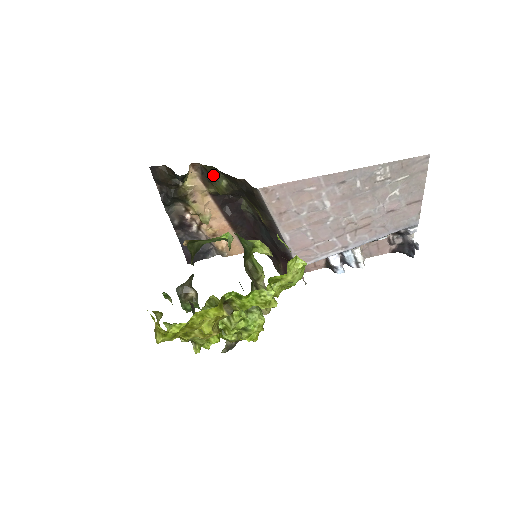
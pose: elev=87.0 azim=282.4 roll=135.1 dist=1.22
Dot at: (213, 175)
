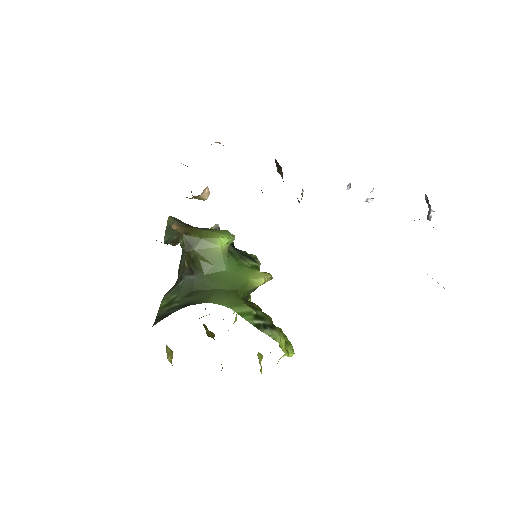
Dot at: occluded
